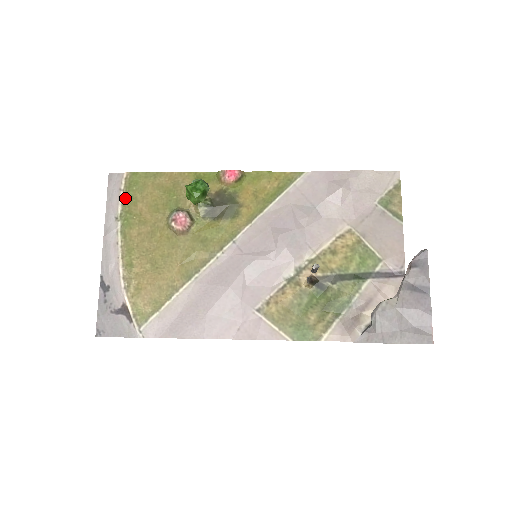
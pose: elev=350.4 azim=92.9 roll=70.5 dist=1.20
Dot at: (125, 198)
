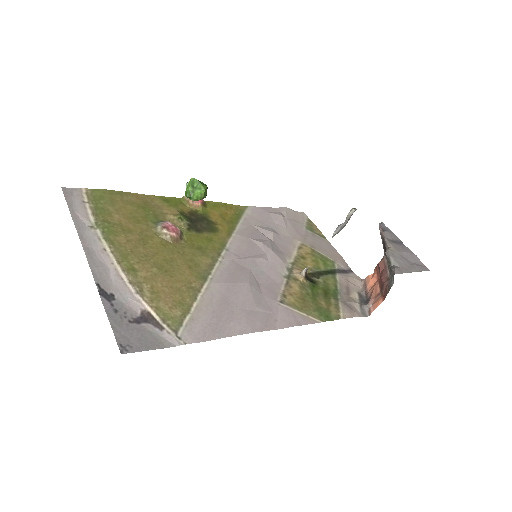
Dot at: (94, 209)
